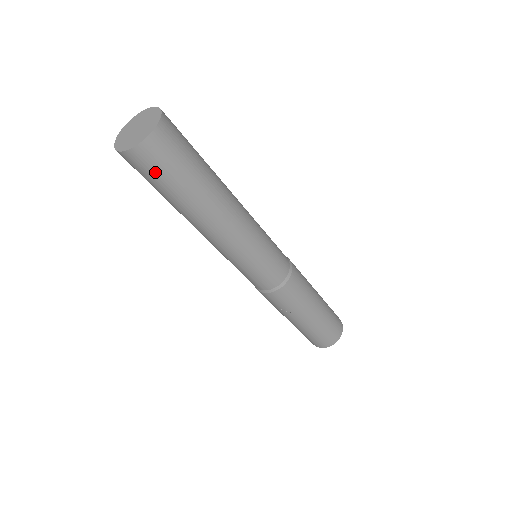
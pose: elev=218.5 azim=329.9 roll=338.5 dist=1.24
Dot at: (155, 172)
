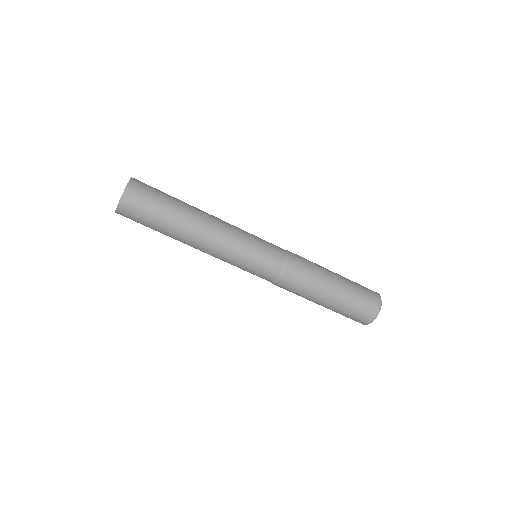
Dot at: occluded
